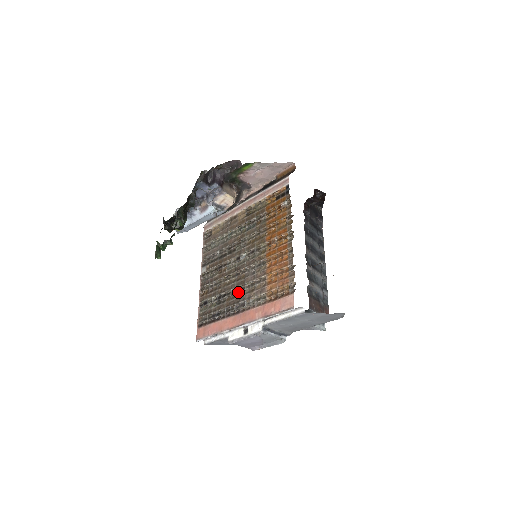
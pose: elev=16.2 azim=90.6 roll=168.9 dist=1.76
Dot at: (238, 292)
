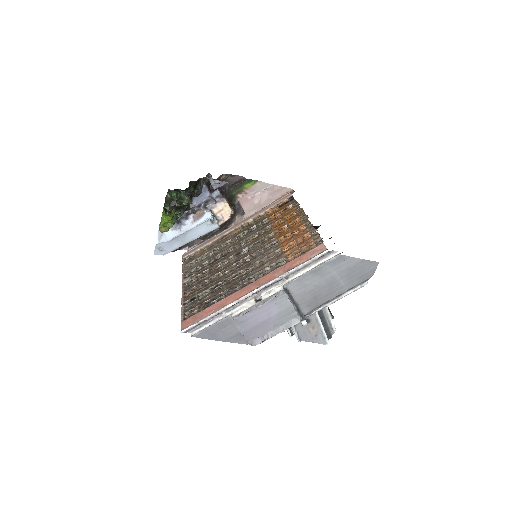
Dot at: (243, 273)
